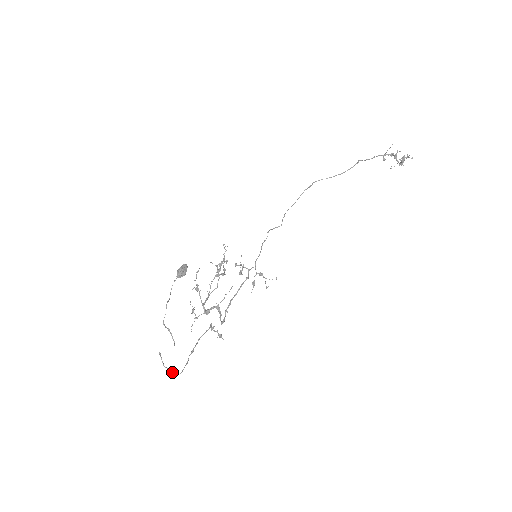
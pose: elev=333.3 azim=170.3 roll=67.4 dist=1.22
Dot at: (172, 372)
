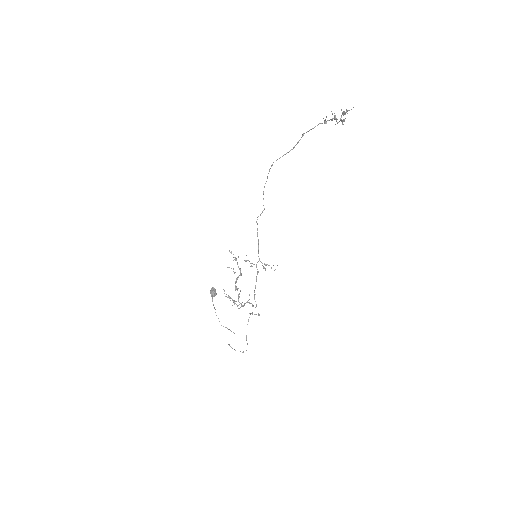
Dot at: occluded
